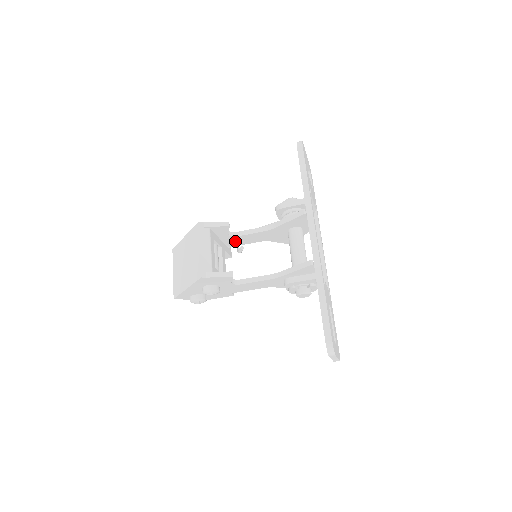
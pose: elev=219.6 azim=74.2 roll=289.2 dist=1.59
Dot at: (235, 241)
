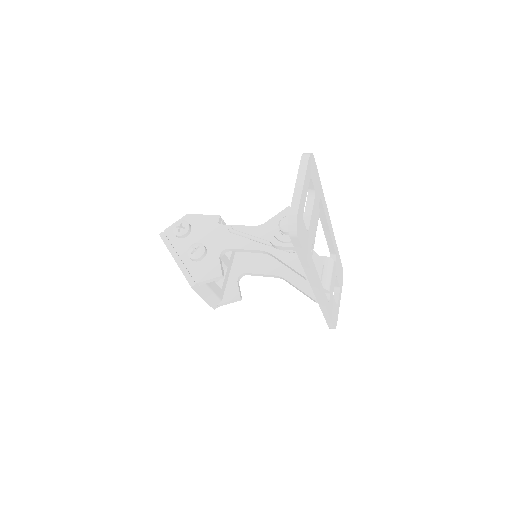
Dot at: occluded
